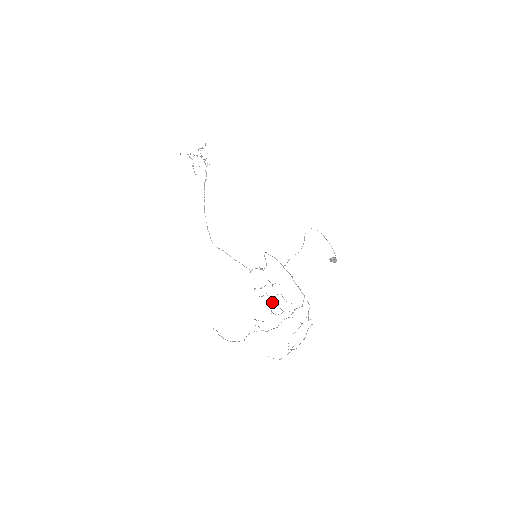
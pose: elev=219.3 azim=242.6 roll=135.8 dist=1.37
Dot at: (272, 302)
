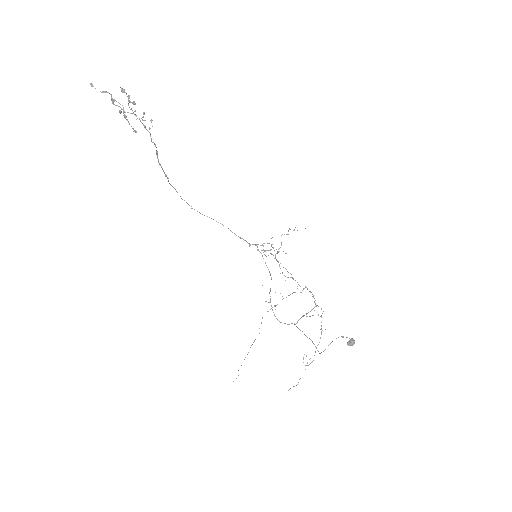
Dot at: occluded
